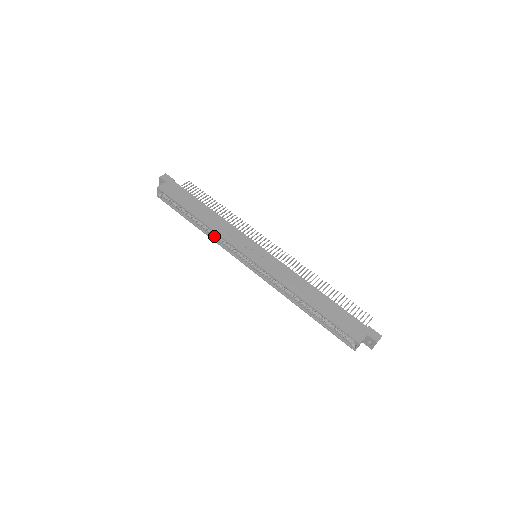
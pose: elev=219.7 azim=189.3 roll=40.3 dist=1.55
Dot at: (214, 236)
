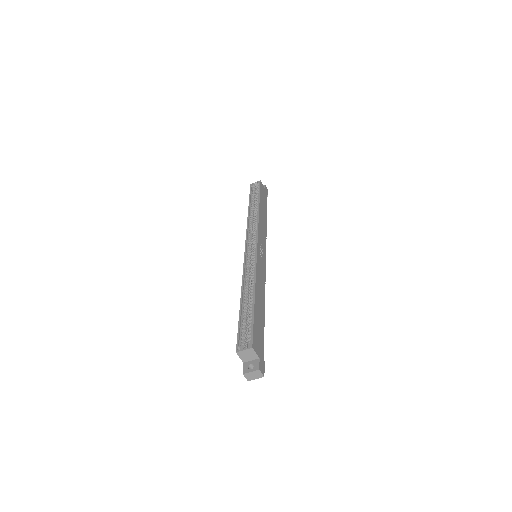
Dot at: (251, 223)
